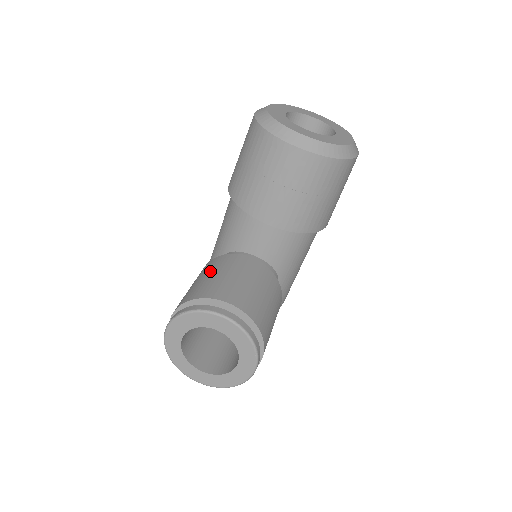
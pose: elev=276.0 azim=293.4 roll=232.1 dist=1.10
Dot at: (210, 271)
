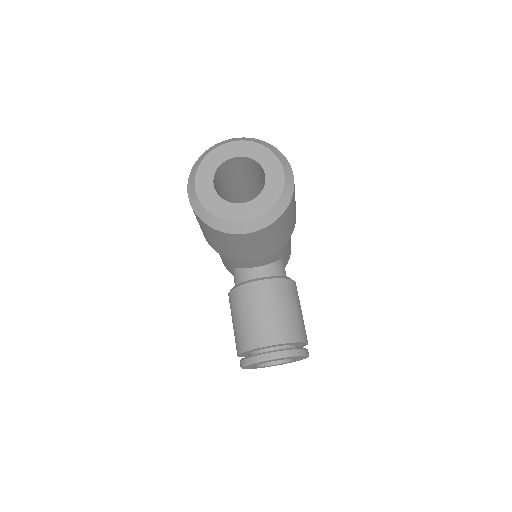
Dot at: (239, 312)
